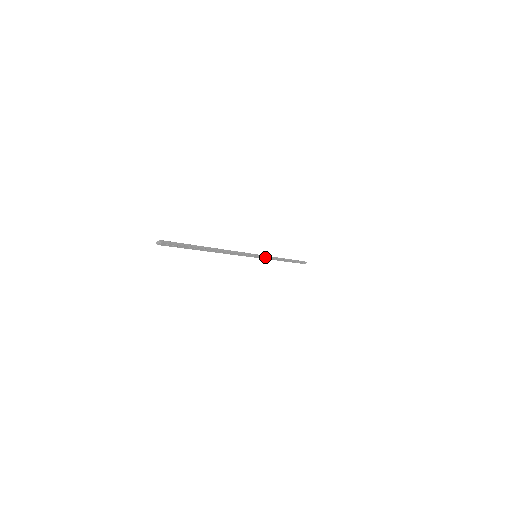
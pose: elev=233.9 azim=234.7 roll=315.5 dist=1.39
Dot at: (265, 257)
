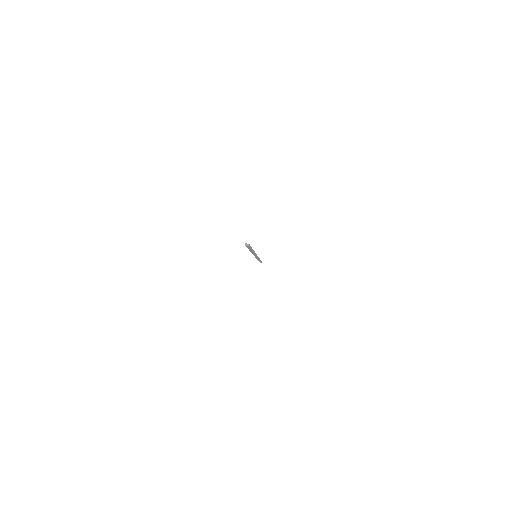
Dot at: occluded
